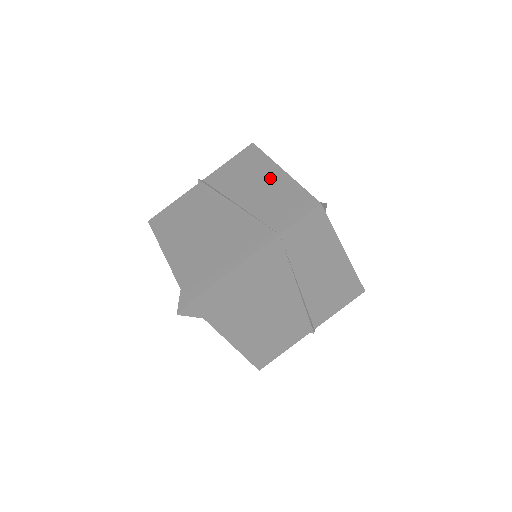
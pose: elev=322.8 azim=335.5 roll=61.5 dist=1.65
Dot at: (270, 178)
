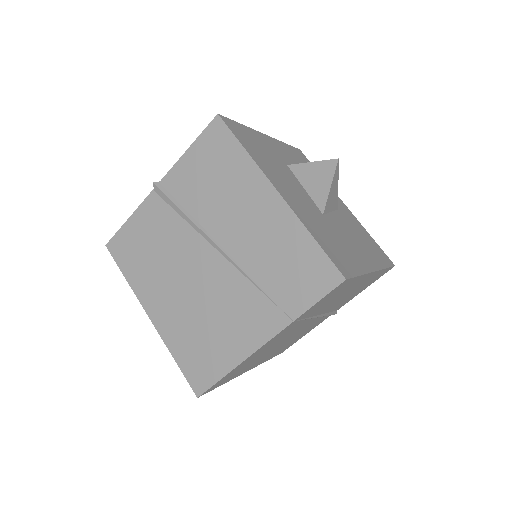
Dot at: (261, 206)
